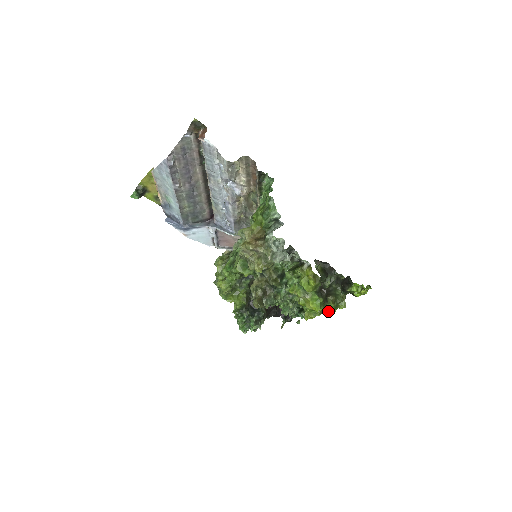
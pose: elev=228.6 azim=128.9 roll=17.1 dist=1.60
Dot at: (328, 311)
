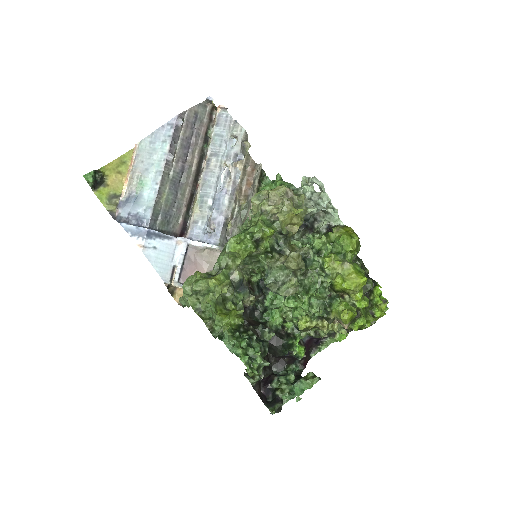
Dot at: (358, 324)
